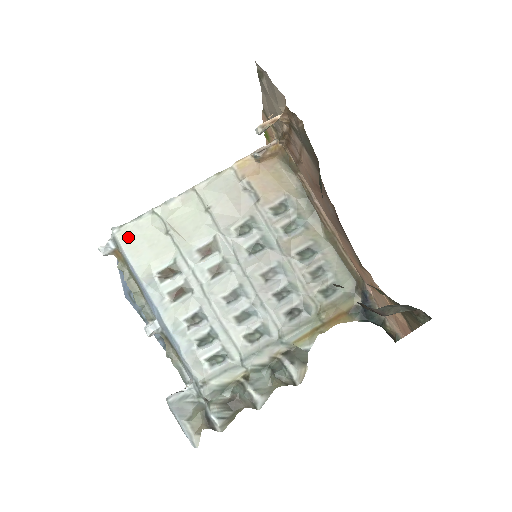
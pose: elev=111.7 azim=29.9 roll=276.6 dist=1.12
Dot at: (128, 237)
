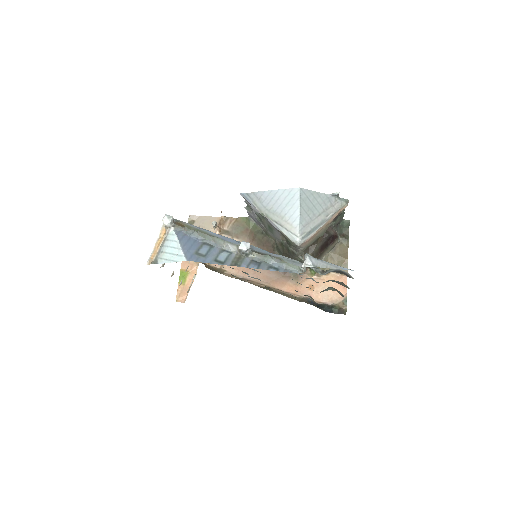
Dot at: occluded
